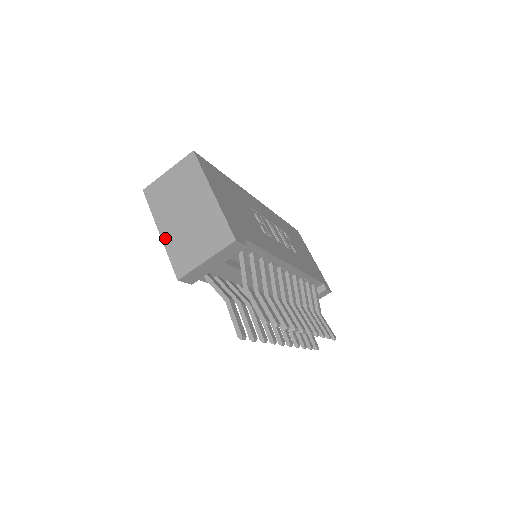
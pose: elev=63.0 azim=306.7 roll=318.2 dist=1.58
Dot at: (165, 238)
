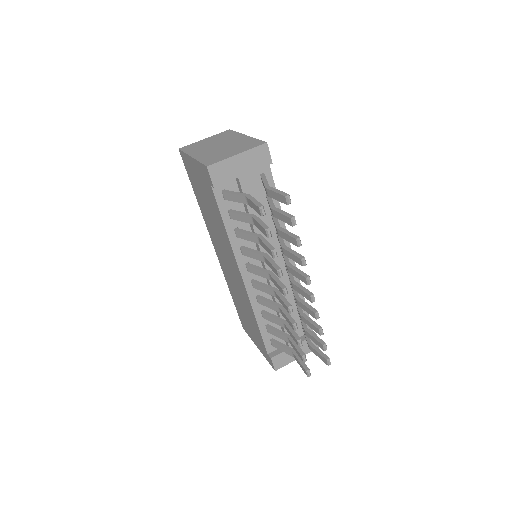
Dot at: (197, 157)
